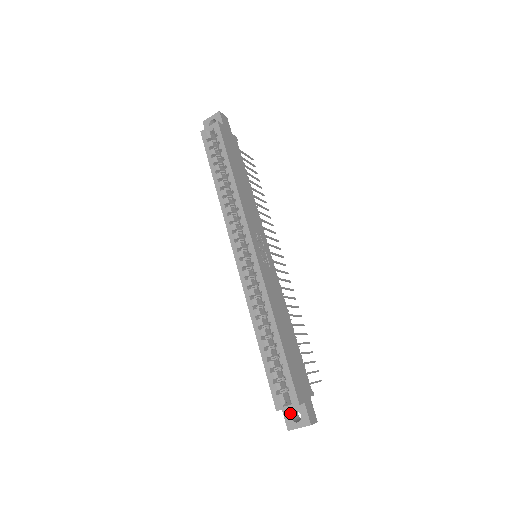
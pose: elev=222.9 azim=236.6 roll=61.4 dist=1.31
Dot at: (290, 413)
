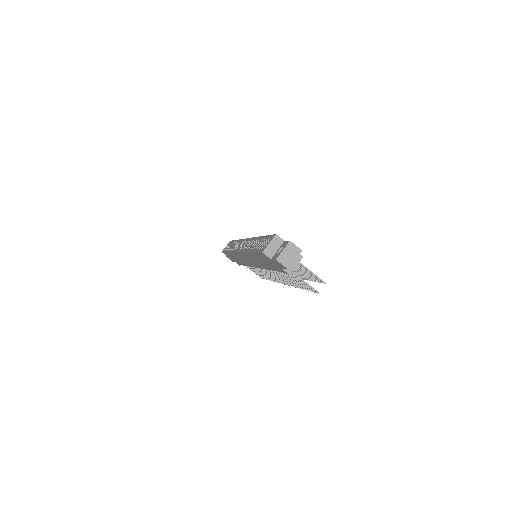
Dot at: (276, 254)
